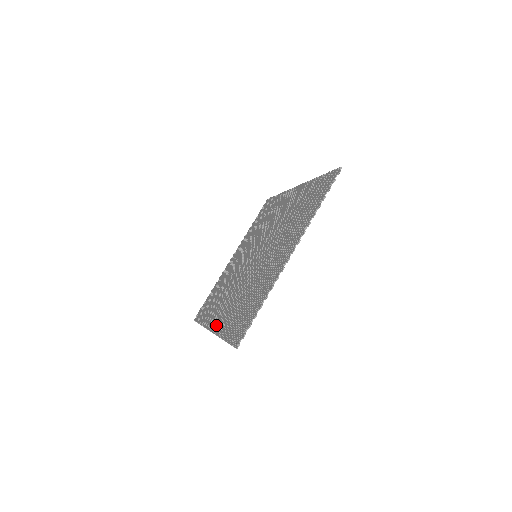
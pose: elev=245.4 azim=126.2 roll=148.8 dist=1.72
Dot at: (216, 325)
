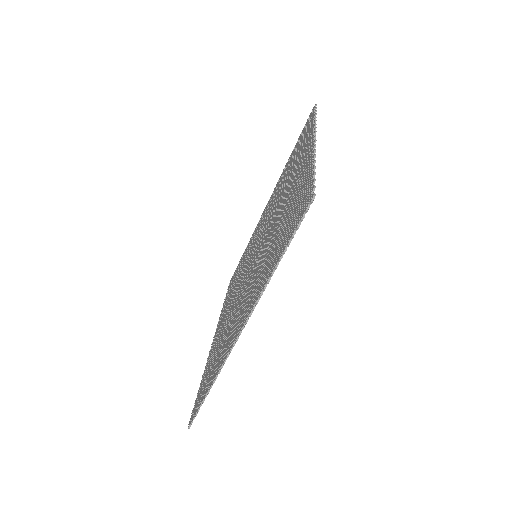
Dot at: (243, 319)
